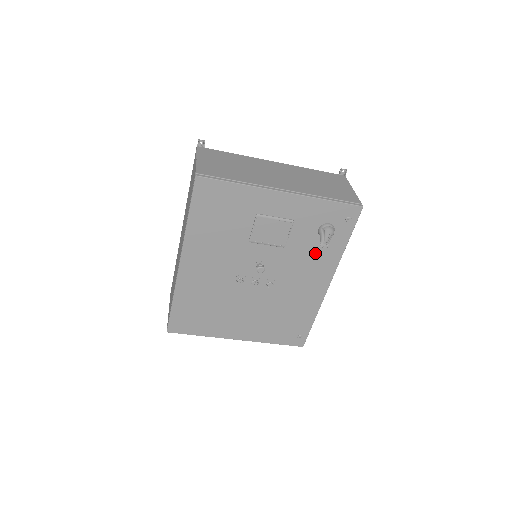
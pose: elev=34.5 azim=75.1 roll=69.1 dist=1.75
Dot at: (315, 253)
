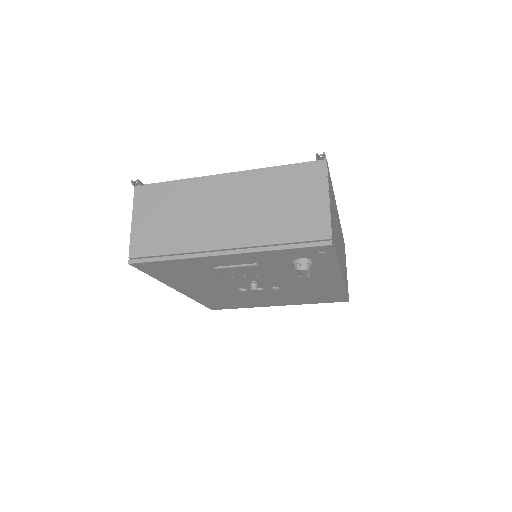
Dot at: occluded
